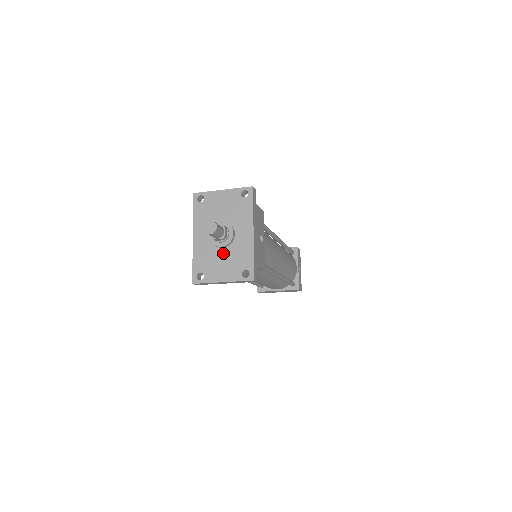
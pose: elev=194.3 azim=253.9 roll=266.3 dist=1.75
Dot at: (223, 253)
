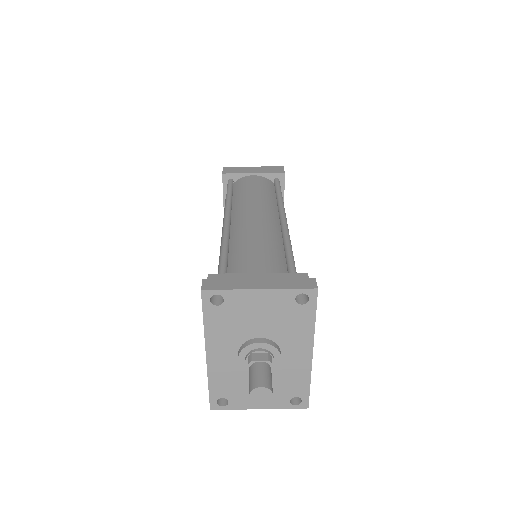
Dot at: occluded
